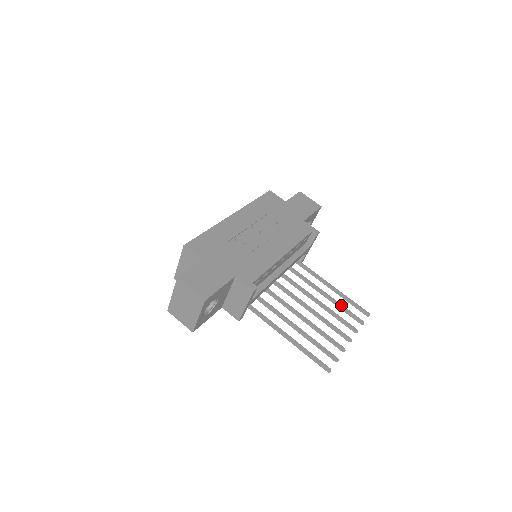
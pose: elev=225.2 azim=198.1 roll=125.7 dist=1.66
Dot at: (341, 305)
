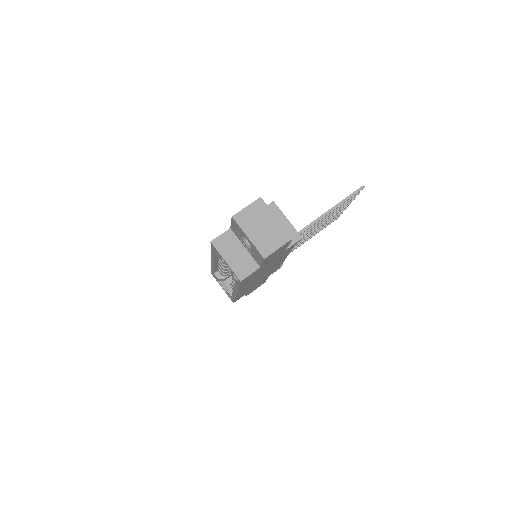
Dot at: occluded
